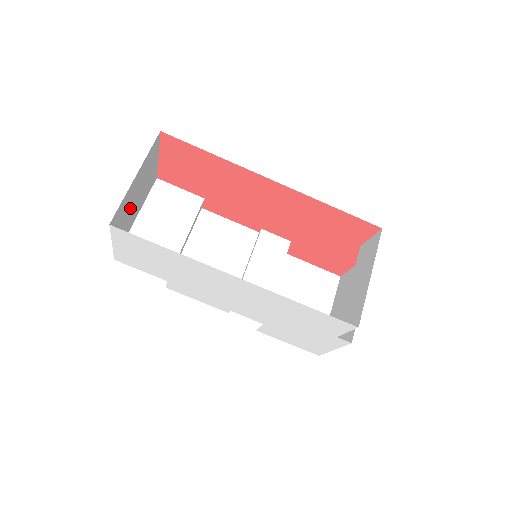
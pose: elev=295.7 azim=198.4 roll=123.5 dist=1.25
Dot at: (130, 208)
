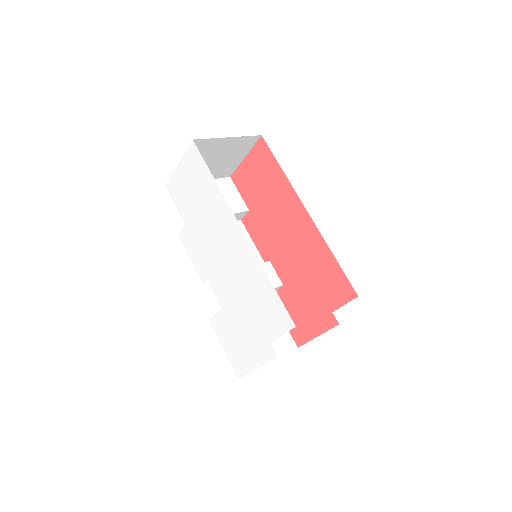
Dot at: (206, 160)
